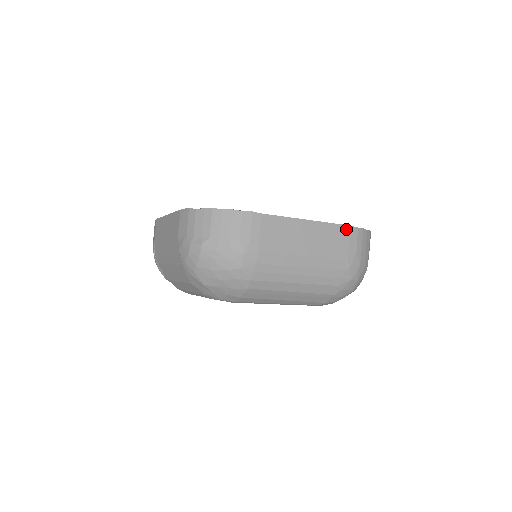
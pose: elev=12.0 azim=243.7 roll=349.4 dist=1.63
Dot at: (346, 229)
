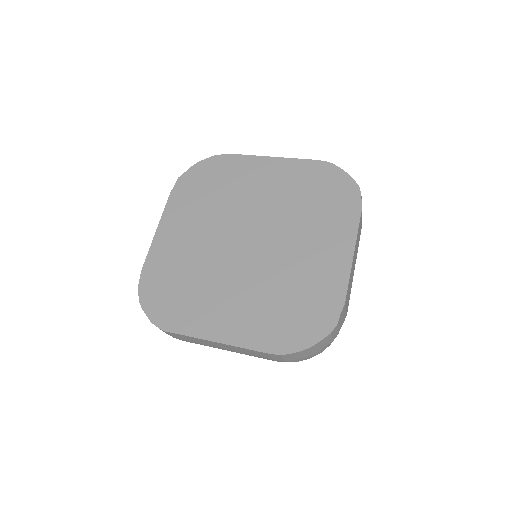
Dot at: (265, 354)
